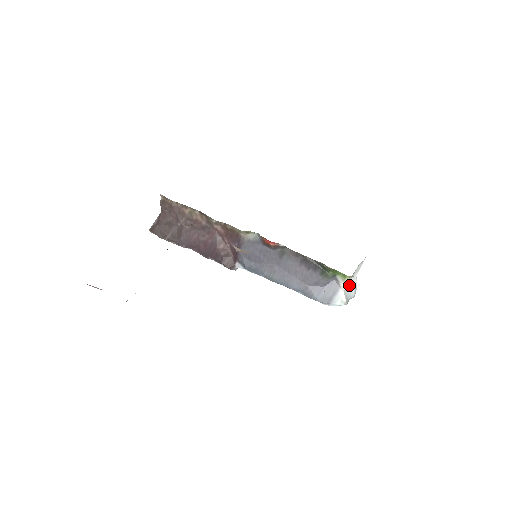
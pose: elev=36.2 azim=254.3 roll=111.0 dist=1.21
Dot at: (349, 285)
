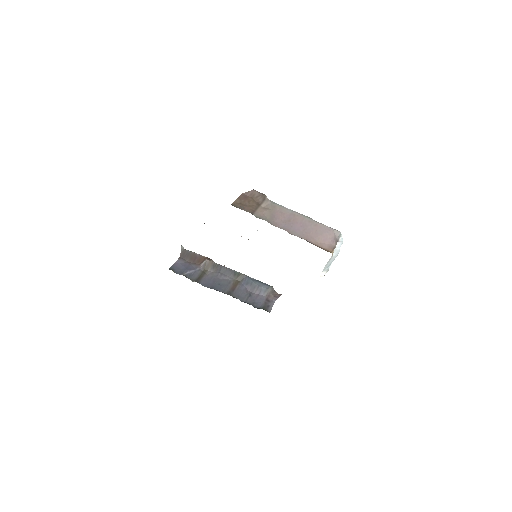
Dot at: (325, 267)
